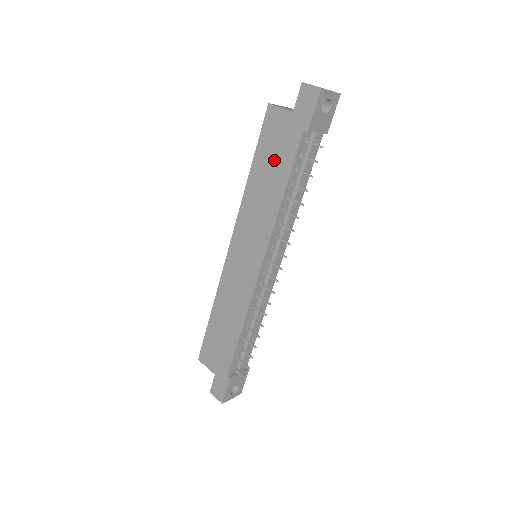
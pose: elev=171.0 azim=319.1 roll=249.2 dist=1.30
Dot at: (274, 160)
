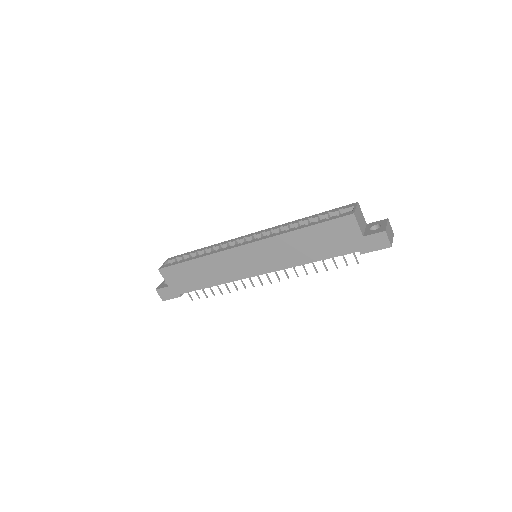
Dot at: (324, 243)
